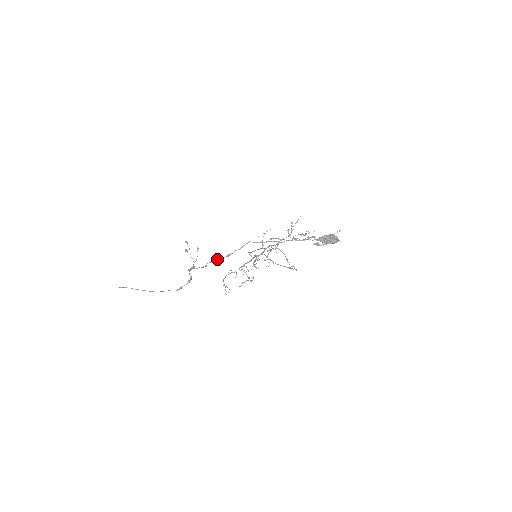
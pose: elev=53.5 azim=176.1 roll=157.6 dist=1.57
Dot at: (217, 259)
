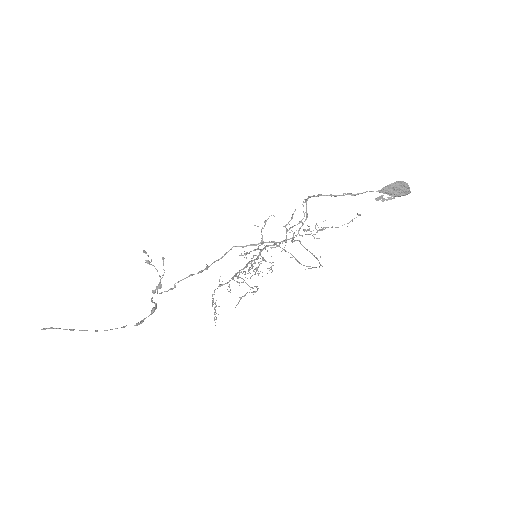
Dot at: (191, 274)
